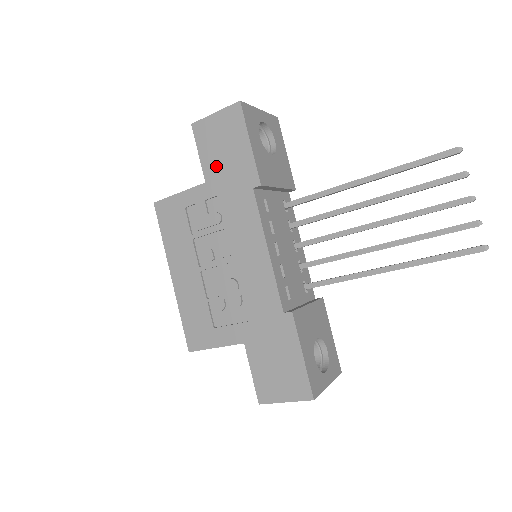
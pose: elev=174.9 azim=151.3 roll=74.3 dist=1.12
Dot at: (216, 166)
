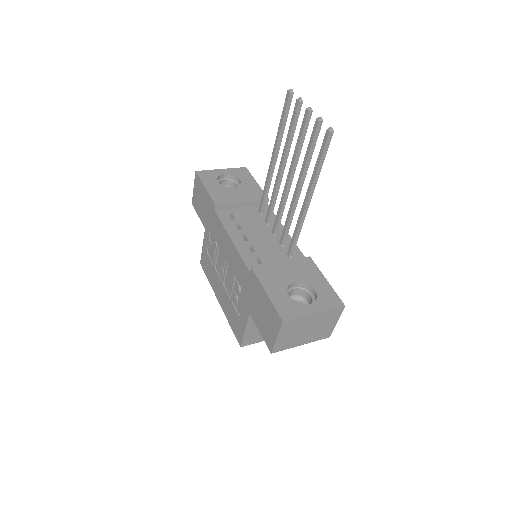
Dot at: (204, 215)
